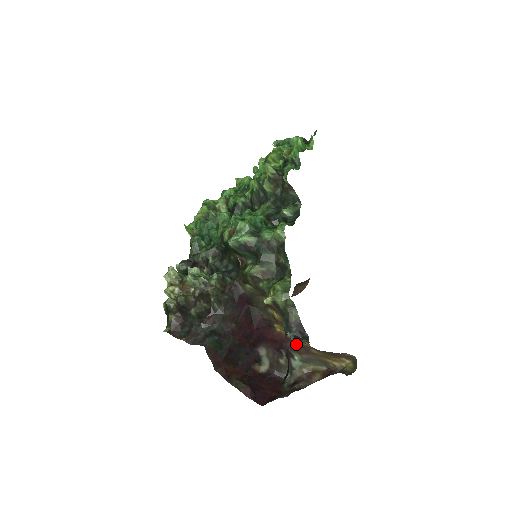
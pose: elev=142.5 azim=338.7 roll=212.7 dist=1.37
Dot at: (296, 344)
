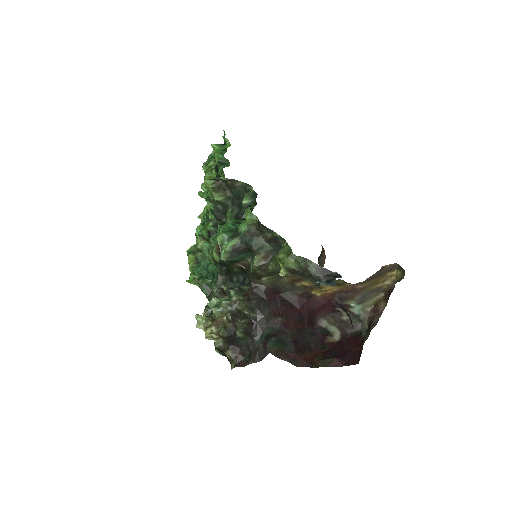
Dot at: occluded
